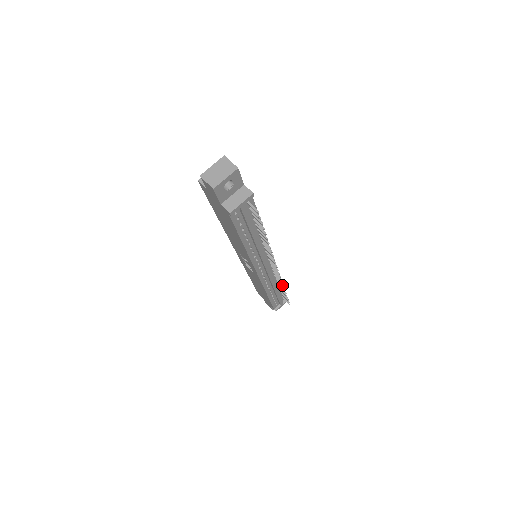
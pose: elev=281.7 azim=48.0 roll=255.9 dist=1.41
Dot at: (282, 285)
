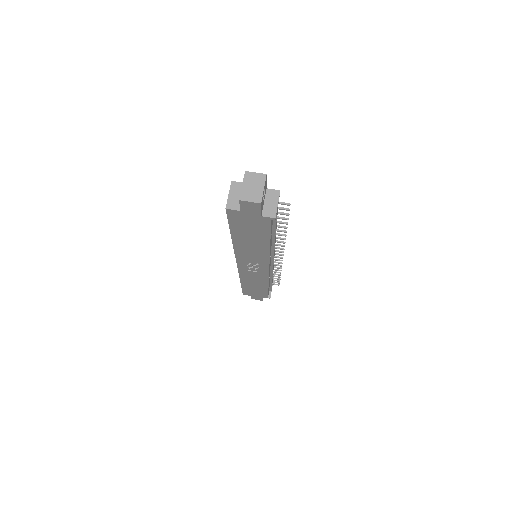
Dot at: (280, 268)
